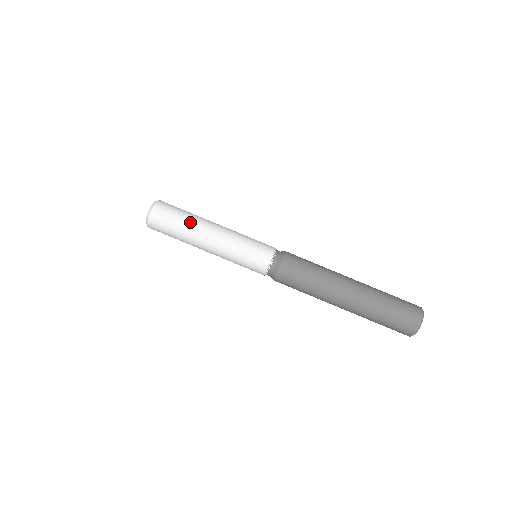
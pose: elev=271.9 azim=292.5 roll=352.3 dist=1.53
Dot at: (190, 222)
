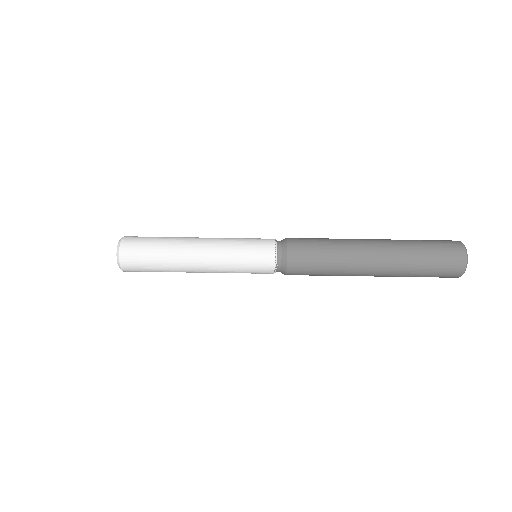
Dot at: (168, 260)
